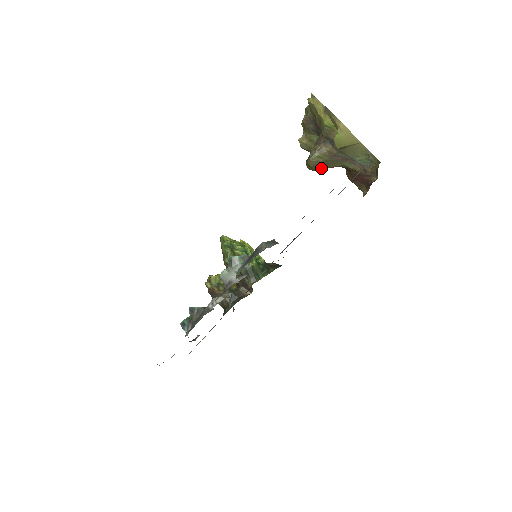
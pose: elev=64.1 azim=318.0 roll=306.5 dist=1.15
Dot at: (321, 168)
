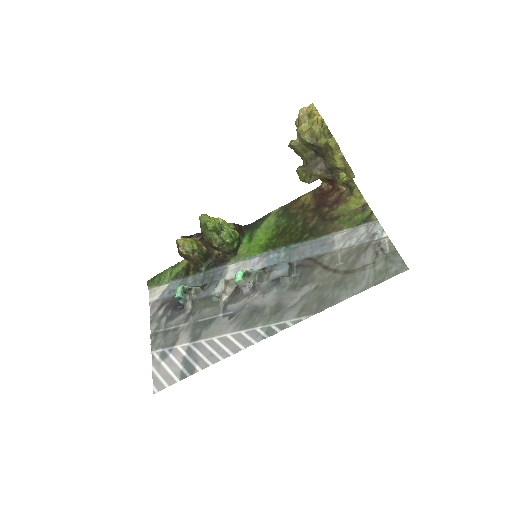
Dot at: occluded
